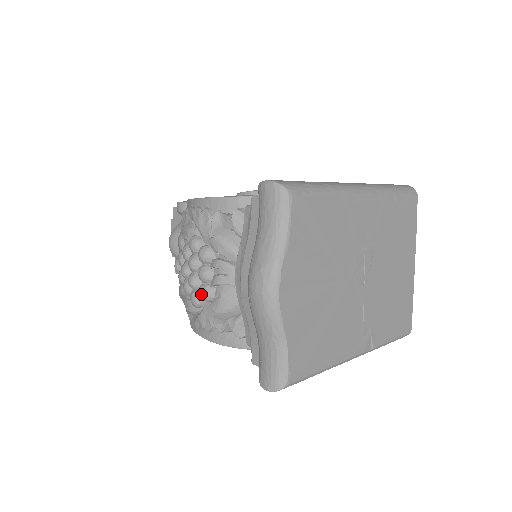
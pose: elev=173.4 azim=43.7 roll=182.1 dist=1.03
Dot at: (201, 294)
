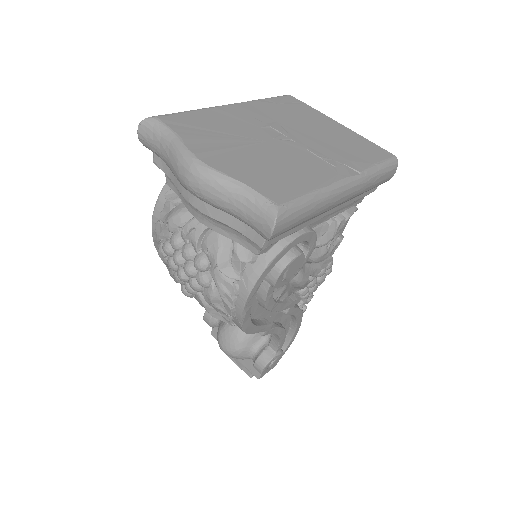
Dot at: (197, 266)
